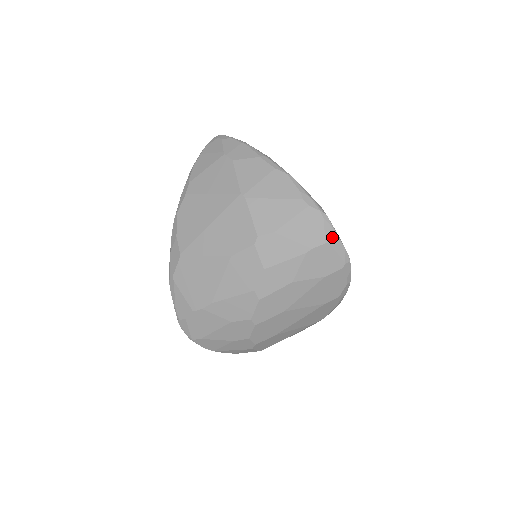
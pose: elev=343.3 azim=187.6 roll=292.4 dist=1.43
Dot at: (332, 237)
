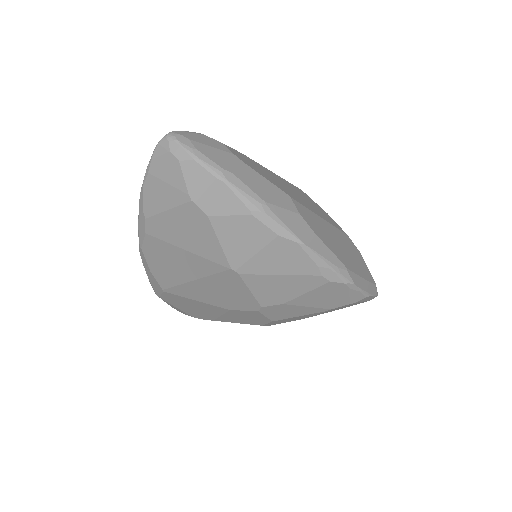
Dot at: (358, 298)
